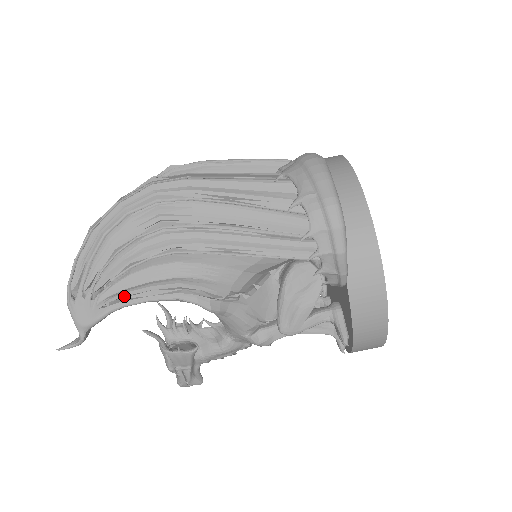
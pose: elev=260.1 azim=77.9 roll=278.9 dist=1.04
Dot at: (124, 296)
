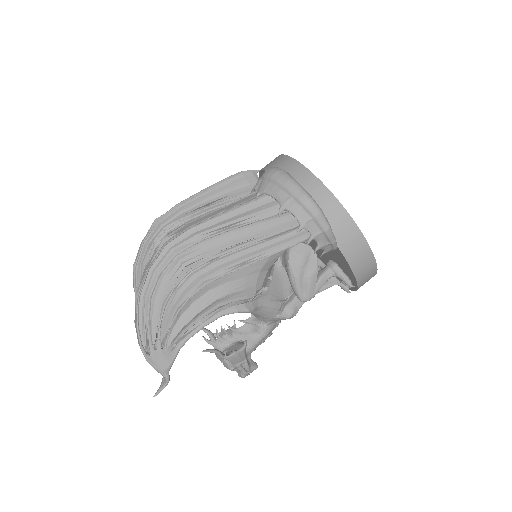
Dot at: (183, 333)
